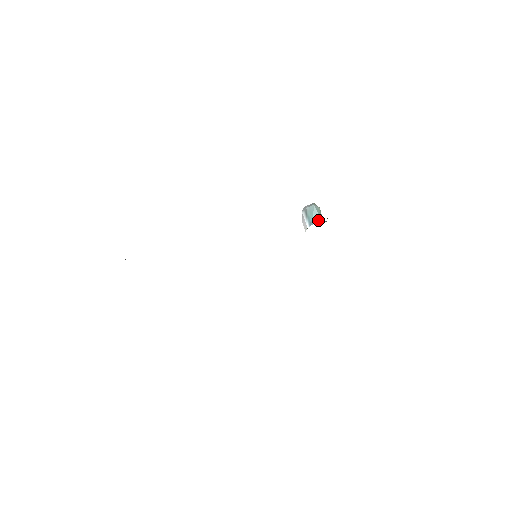
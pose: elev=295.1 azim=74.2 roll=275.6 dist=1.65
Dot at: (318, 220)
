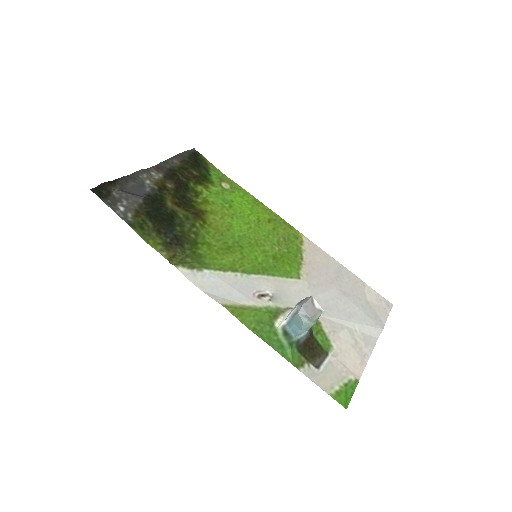
Dot at: (294, 332)
